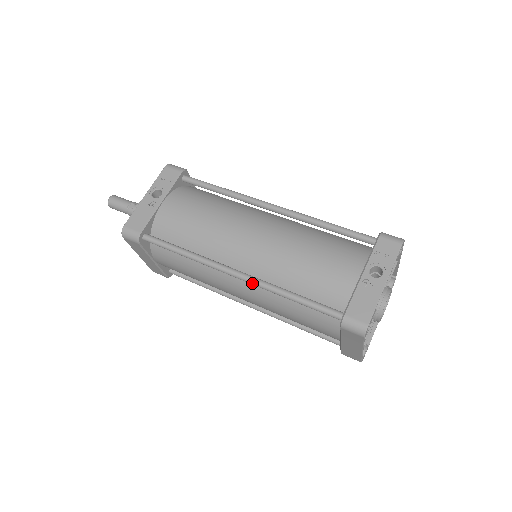
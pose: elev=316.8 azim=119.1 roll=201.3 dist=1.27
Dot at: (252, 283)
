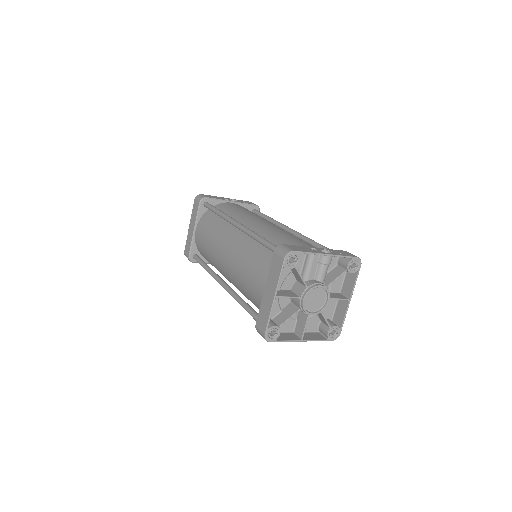
Dot at: (242, 228)
